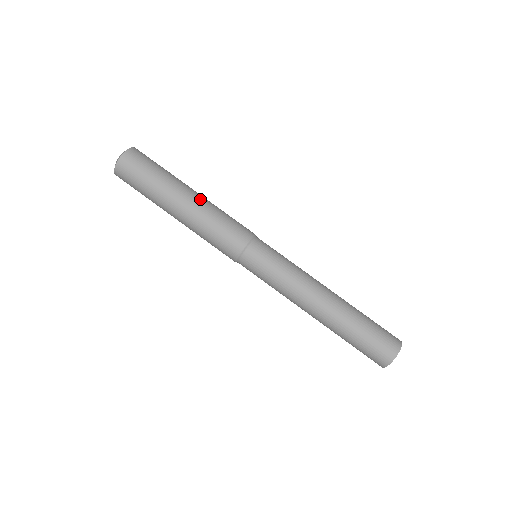
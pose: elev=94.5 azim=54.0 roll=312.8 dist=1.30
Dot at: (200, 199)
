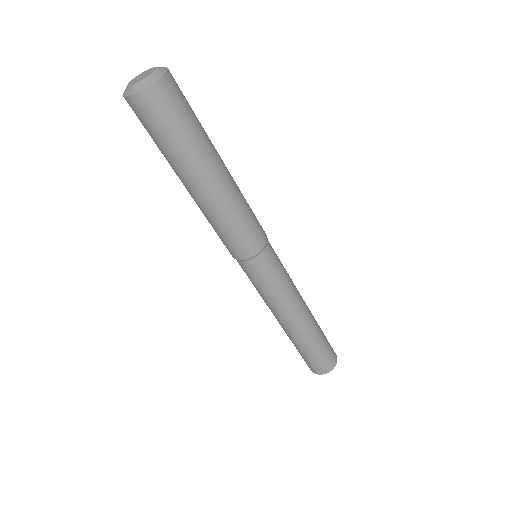
Dot at: (231, 180)
